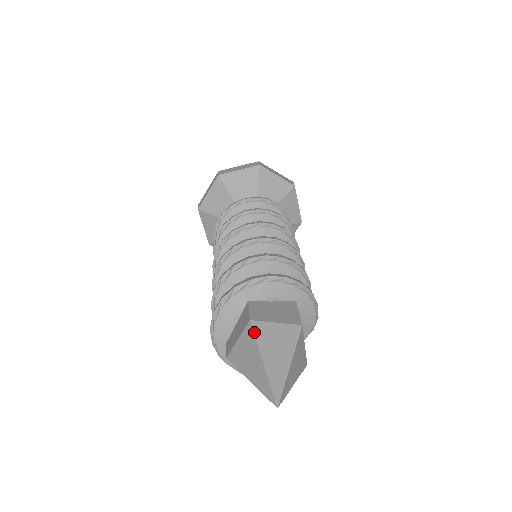
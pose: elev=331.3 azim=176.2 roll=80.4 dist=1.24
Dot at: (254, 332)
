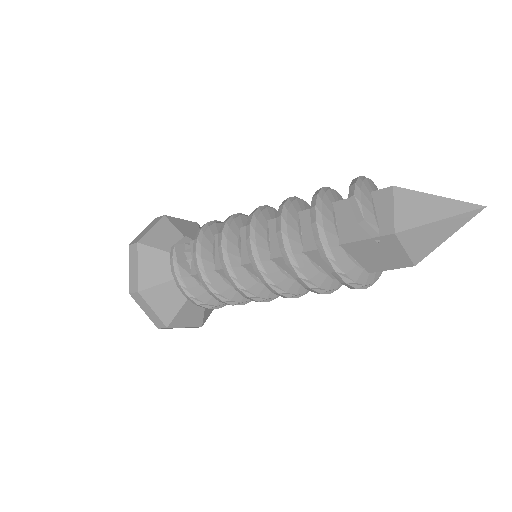
Dot at: occluded
